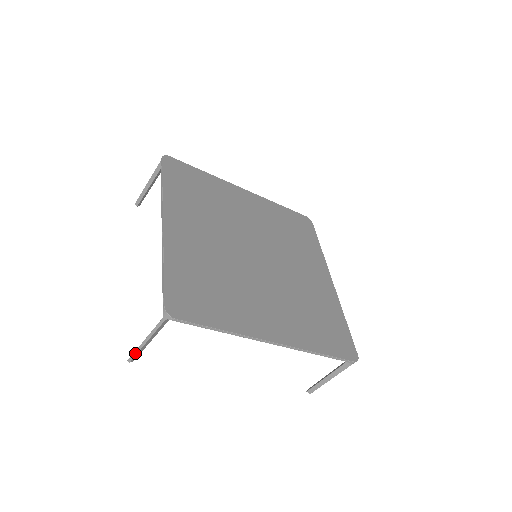
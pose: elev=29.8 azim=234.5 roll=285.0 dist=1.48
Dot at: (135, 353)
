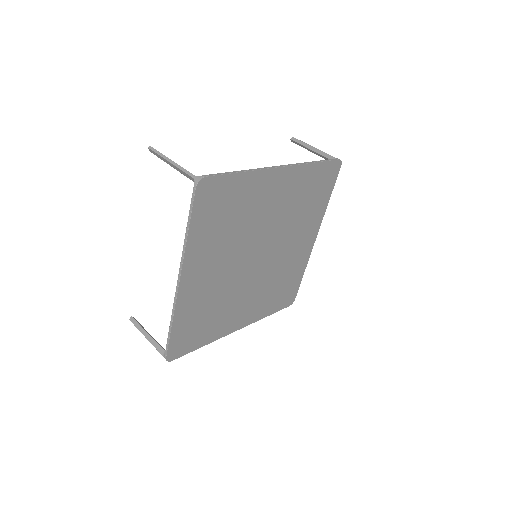
Dot at: (136, 327)
